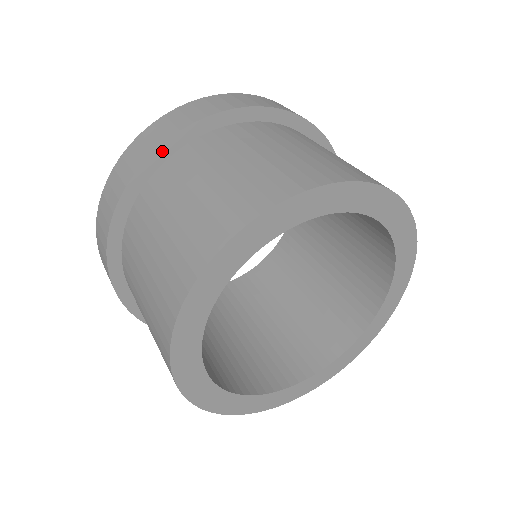
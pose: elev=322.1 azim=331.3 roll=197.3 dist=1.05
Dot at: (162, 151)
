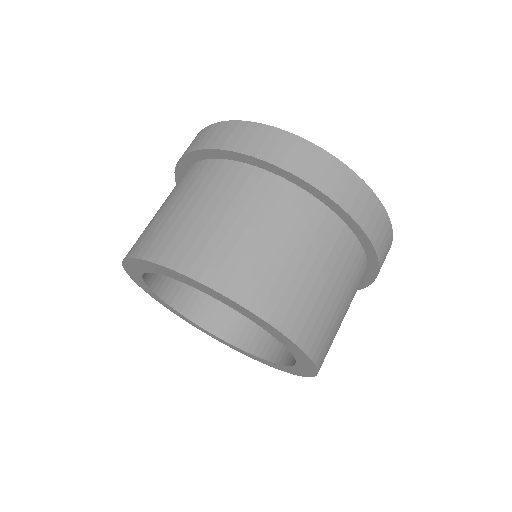
Dot at: (225, 153)
